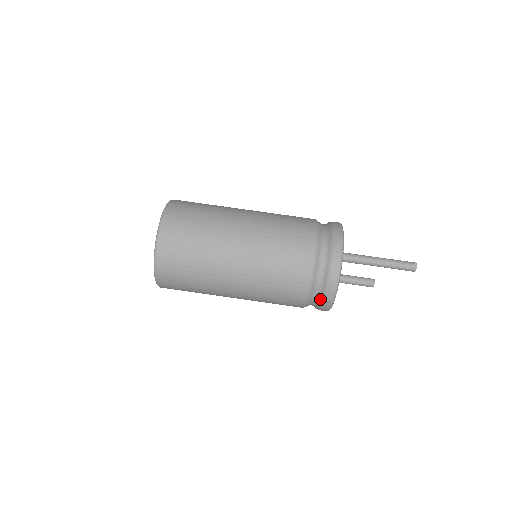
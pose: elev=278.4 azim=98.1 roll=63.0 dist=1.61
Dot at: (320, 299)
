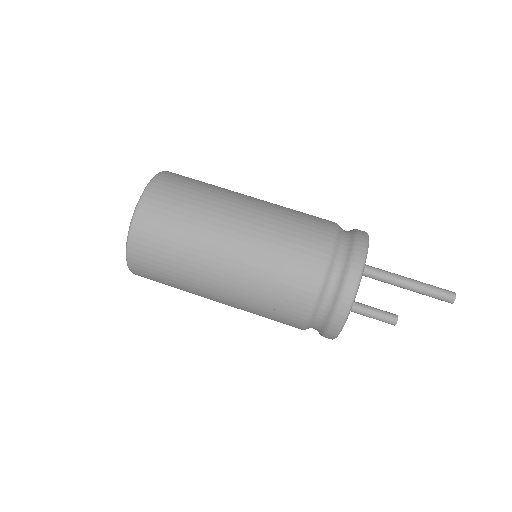
Dot at: (330, 310)
